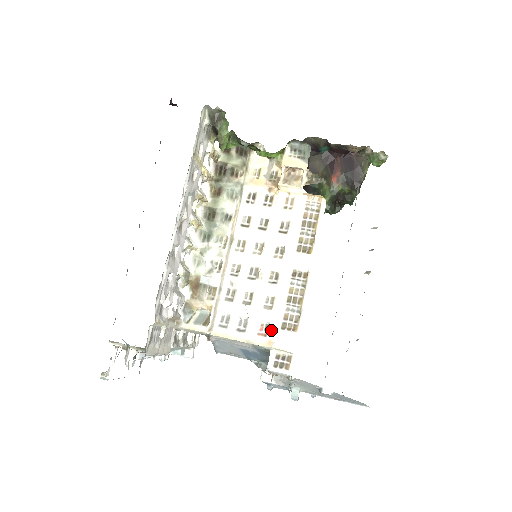
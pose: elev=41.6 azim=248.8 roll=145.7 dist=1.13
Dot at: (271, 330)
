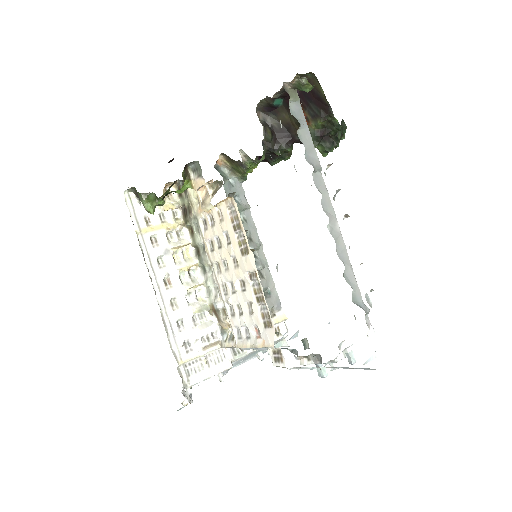
Dot at: (260, 331)
